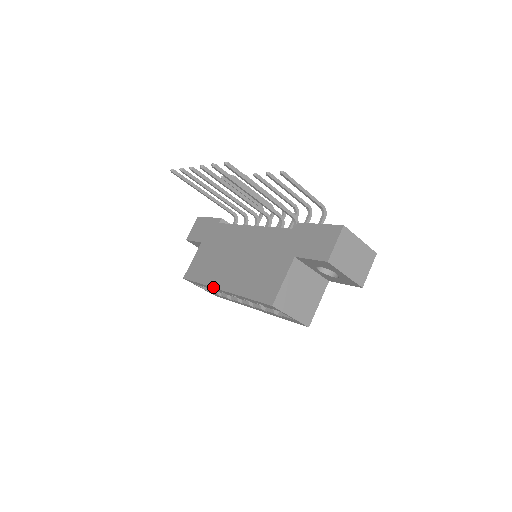
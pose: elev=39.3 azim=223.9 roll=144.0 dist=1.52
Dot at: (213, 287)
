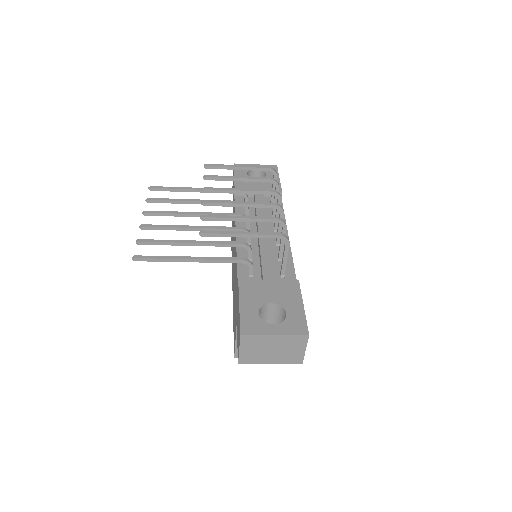
Dot at: (232, 281)
